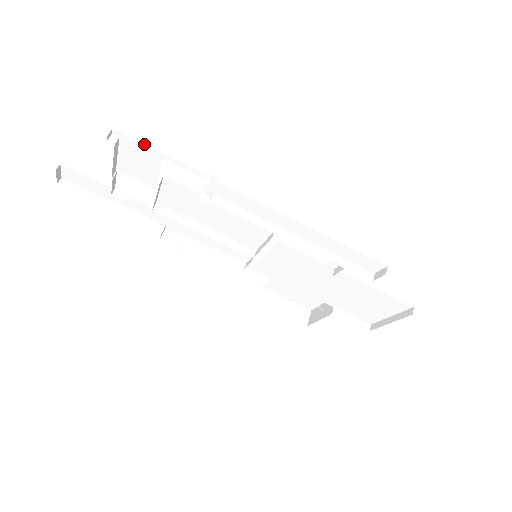
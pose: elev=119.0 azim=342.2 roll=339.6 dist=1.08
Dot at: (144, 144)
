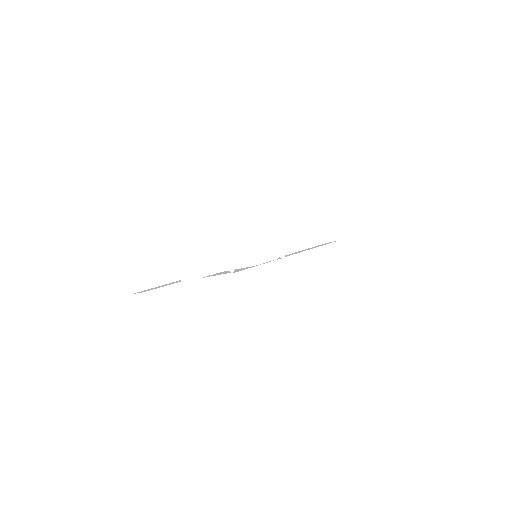
Dot at: occluded
